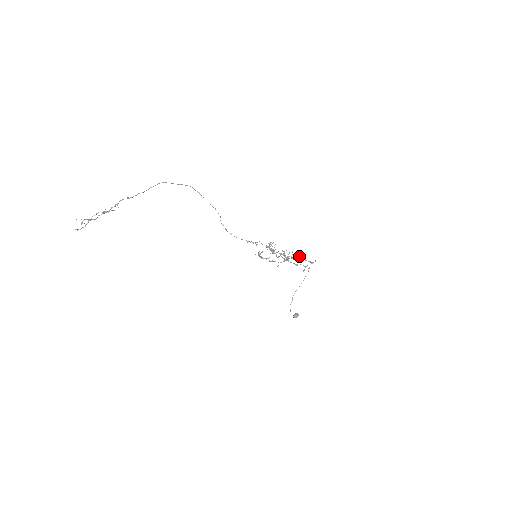
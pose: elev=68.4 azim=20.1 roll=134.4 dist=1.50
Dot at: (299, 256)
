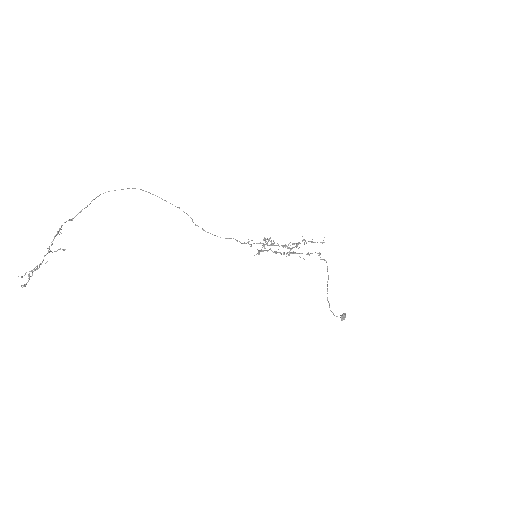
Dot at: (304, 240)
